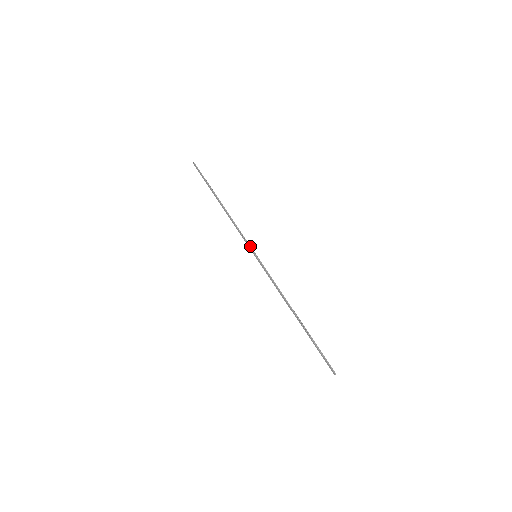
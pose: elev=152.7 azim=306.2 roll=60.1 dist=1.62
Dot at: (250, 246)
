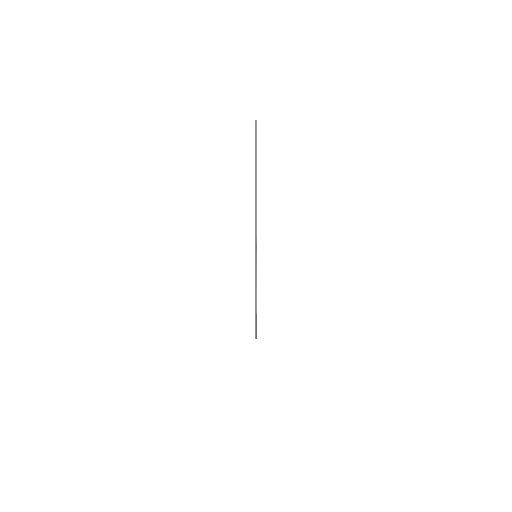
Dot at: (256, 247)
